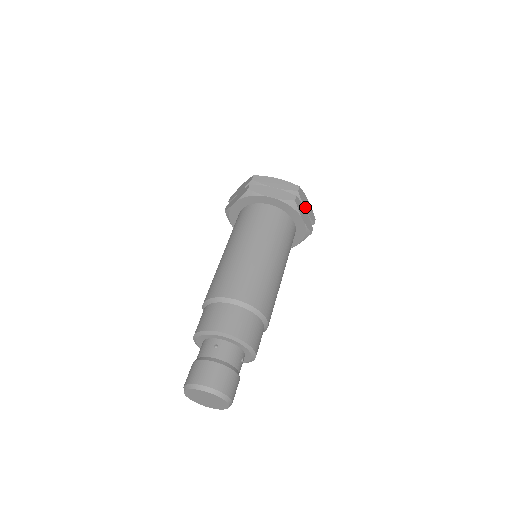
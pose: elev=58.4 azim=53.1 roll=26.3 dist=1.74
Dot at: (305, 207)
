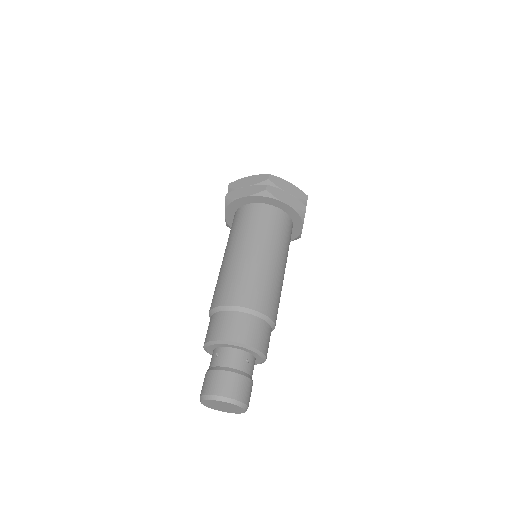
Dot at: (286, 190)
